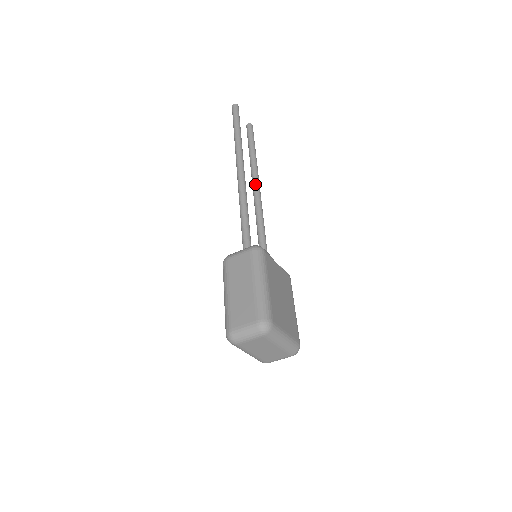
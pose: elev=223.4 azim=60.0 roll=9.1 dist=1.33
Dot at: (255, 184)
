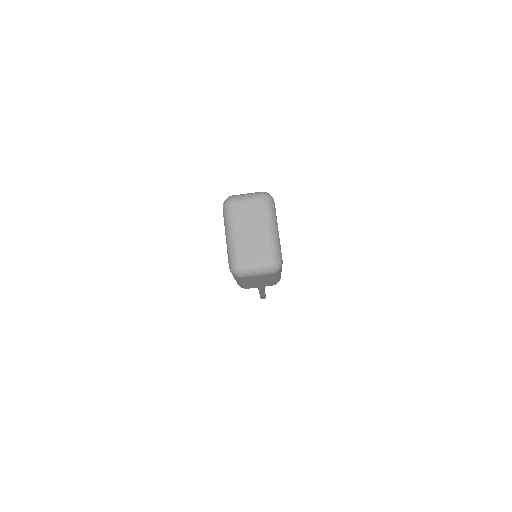
Dot at: occluded
